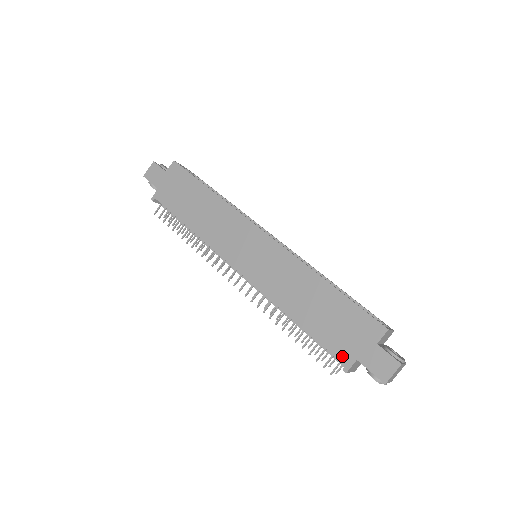
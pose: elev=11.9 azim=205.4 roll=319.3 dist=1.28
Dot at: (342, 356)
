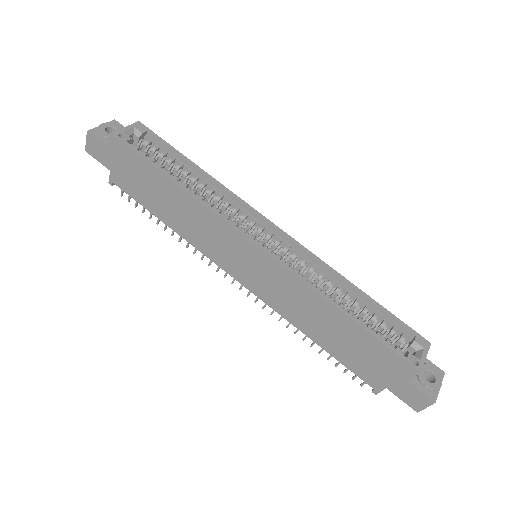
Dot at: (370, 382)
